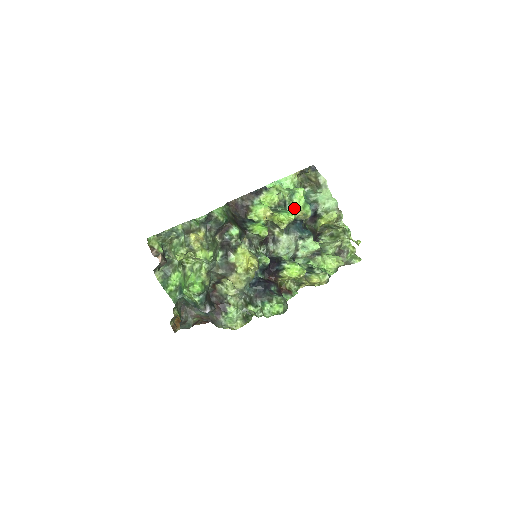
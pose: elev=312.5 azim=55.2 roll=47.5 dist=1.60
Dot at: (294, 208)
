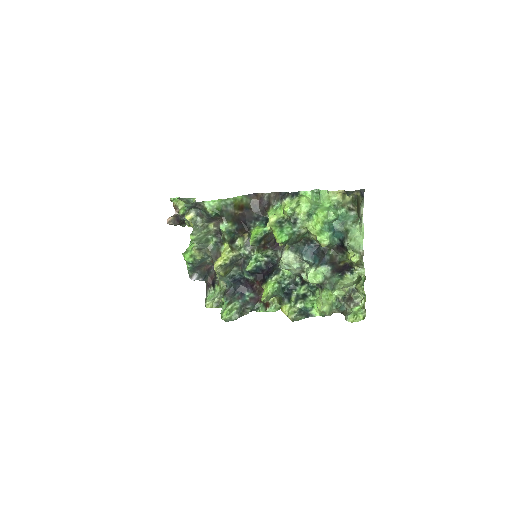
Dot at: (309, 229)
